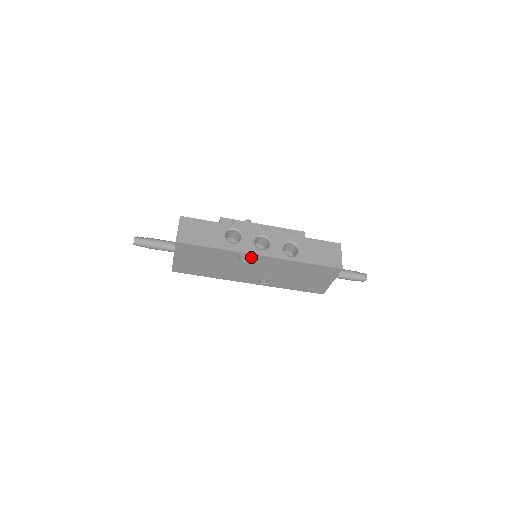
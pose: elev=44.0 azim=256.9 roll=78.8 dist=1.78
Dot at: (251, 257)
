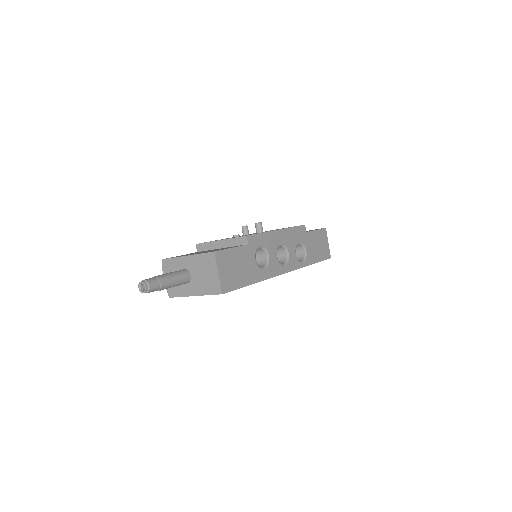
Dot at: occluded
